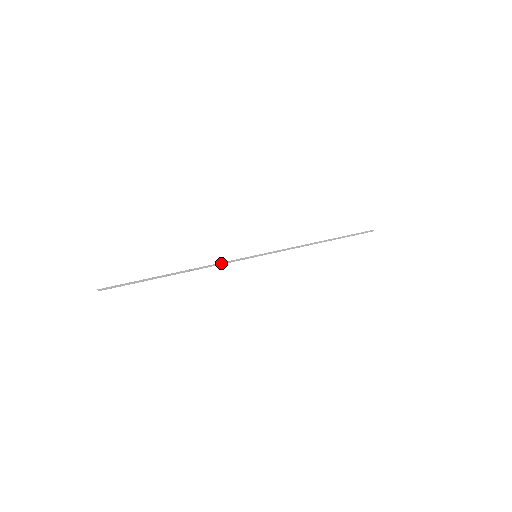
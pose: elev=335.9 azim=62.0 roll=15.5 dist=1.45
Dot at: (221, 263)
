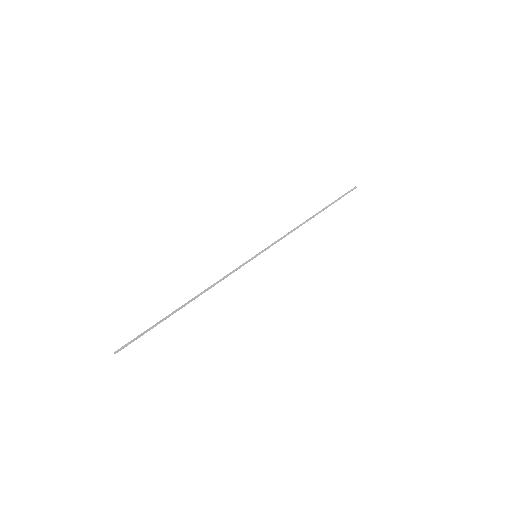
Dot at: (225, 277)
